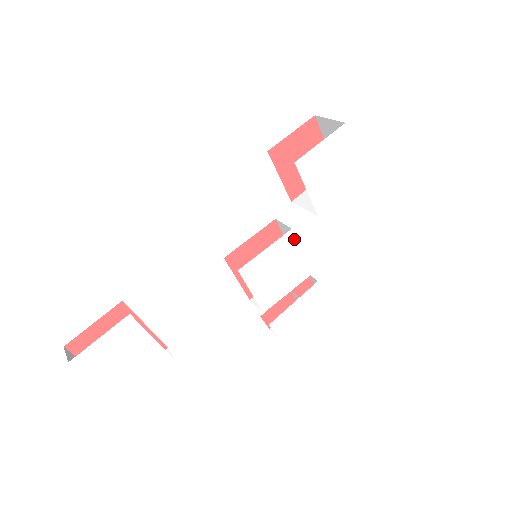
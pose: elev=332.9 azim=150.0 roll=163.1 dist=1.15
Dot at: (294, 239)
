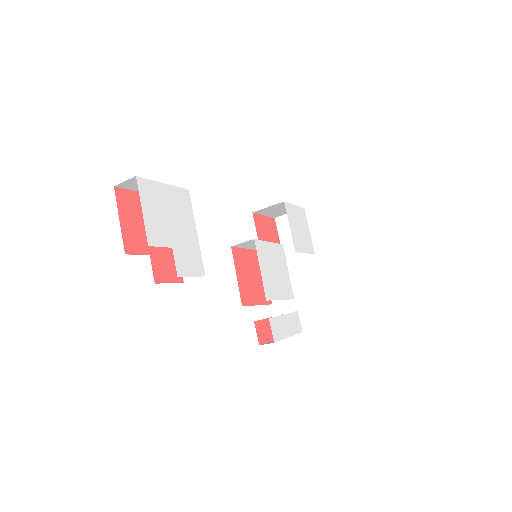
Dot at: (284, 255)
